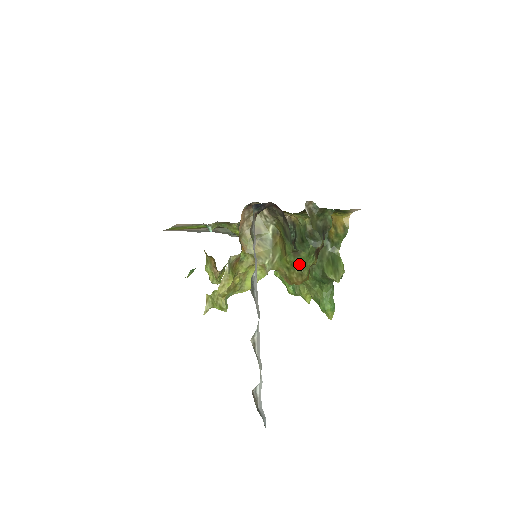
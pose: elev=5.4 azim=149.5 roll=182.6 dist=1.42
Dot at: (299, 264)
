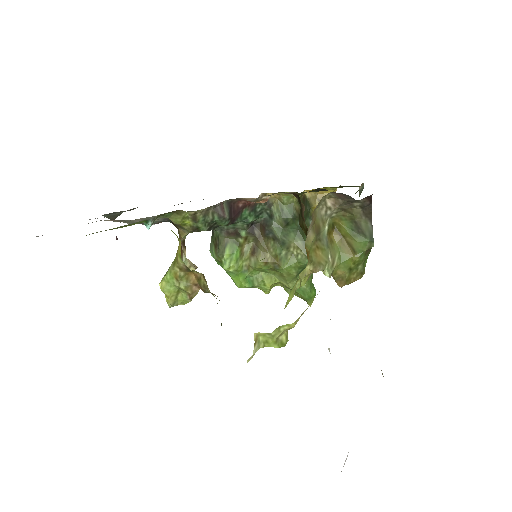
Dot at: (364, 262)
